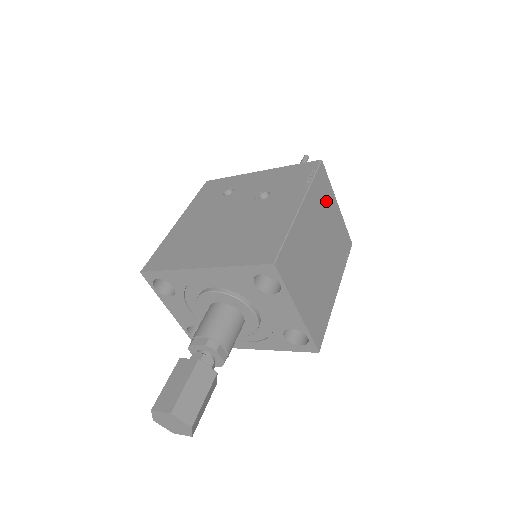
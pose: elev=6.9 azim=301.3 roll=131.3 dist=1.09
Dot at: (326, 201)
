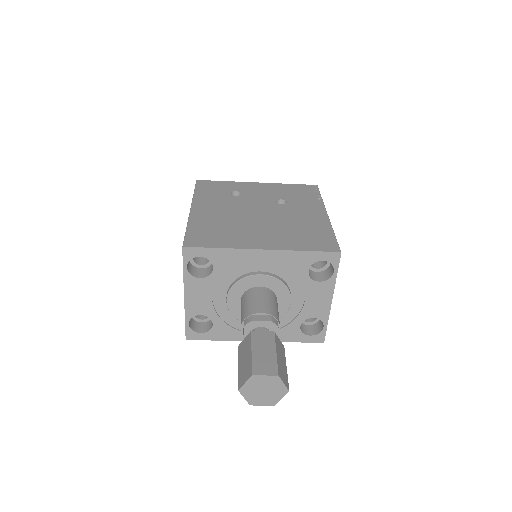
Dot at: occluded
